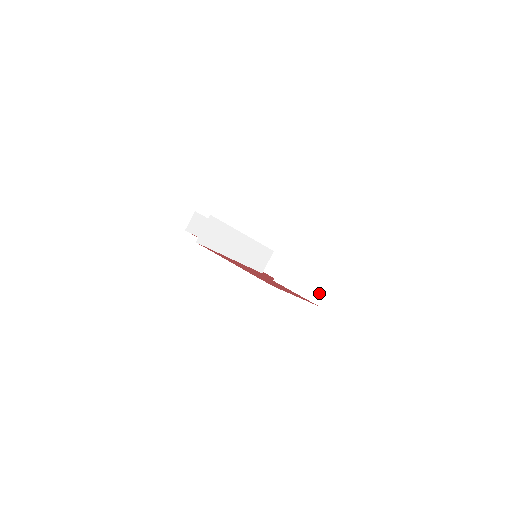
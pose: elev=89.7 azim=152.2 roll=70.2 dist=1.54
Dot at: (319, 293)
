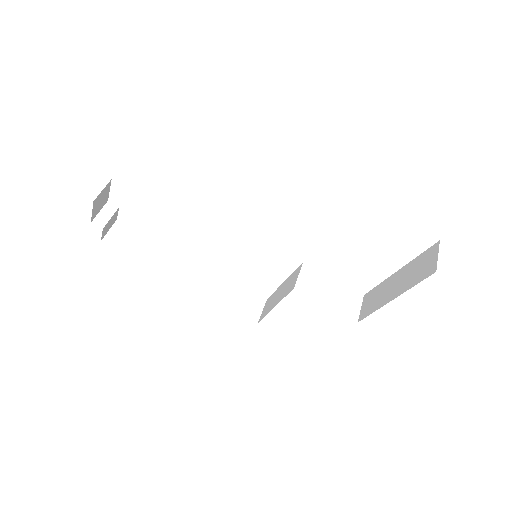
Dot at: (353, 307)
